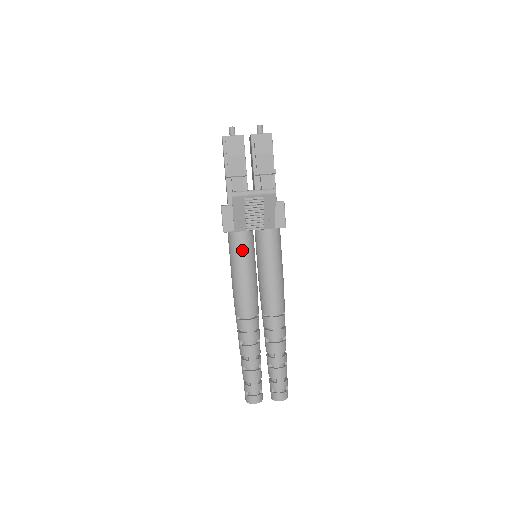
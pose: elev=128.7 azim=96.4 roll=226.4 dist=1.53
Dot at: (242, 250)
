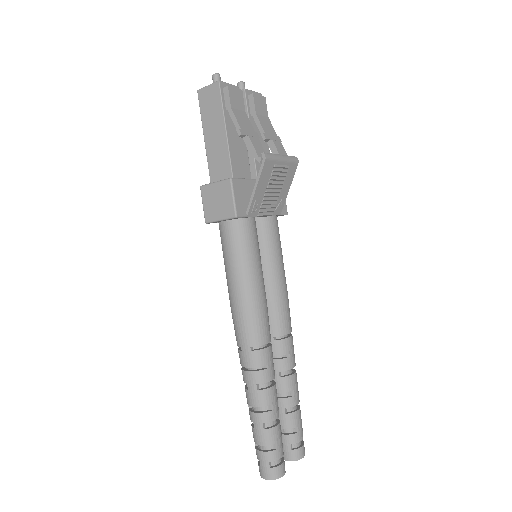
Dot at: (254, 244)
